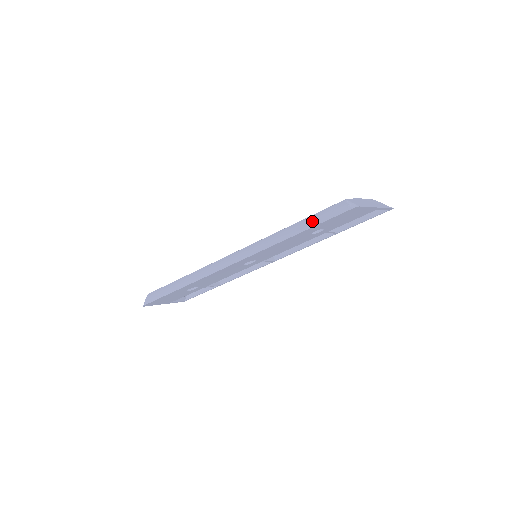
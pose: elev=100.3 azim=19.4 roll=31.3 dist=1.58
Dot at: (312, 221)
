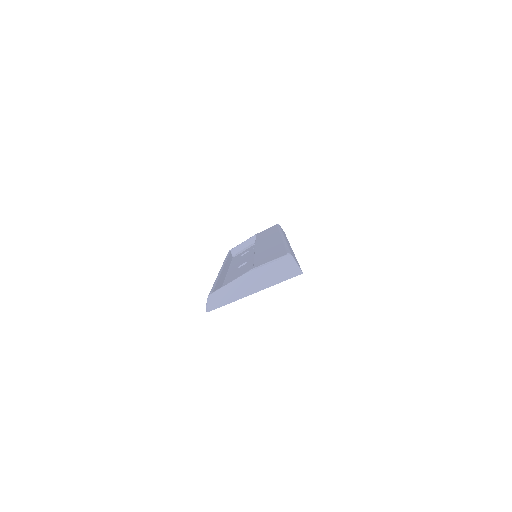
Dot at: occluded
